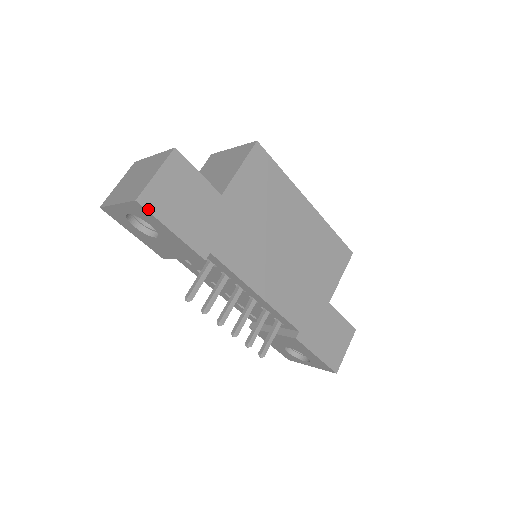
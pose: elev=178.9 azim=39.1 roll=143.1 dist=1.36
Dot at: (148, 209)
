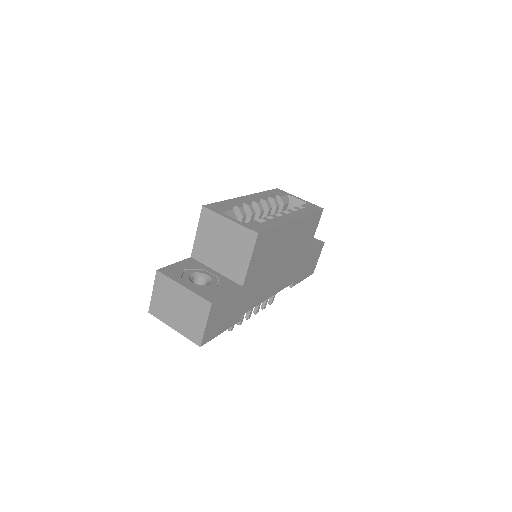
Dot at: (207, 341)
